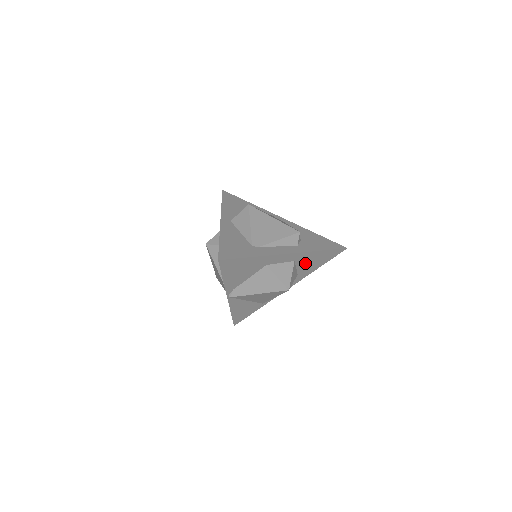
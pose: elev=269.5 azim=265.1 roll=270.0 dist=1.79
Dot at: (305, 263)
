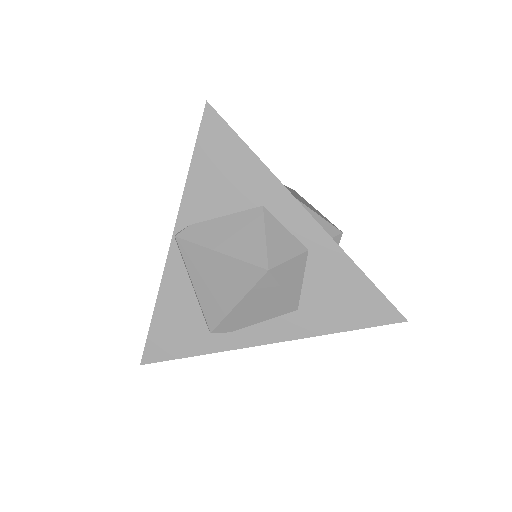
Dot at: (322, 283)
